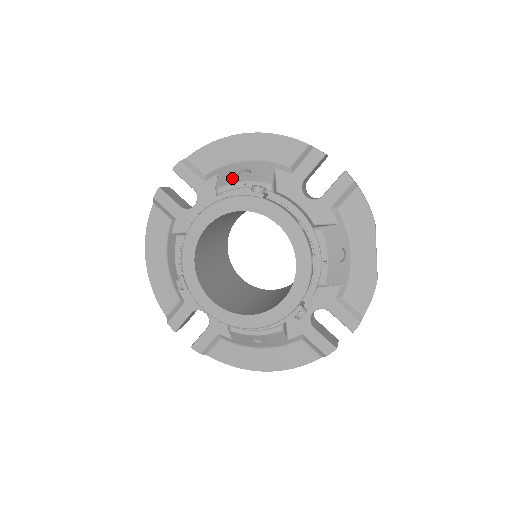
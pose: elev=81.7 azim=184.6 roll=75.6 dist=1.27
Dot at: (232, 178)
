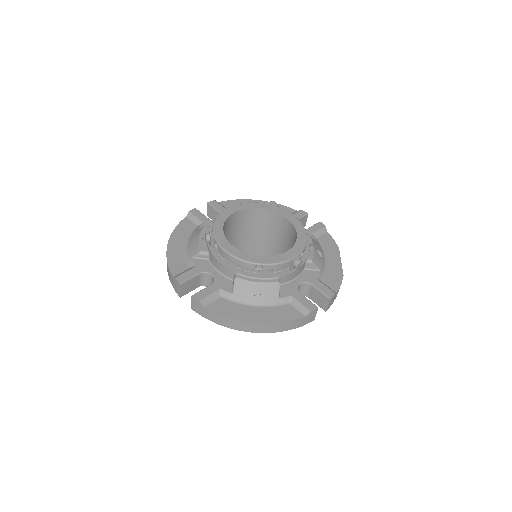
Dot at: occluded
